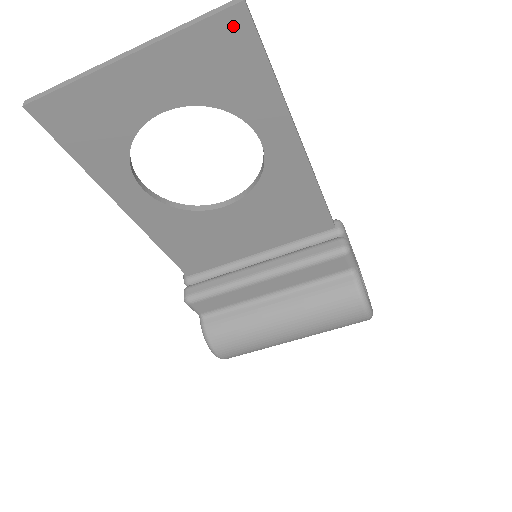
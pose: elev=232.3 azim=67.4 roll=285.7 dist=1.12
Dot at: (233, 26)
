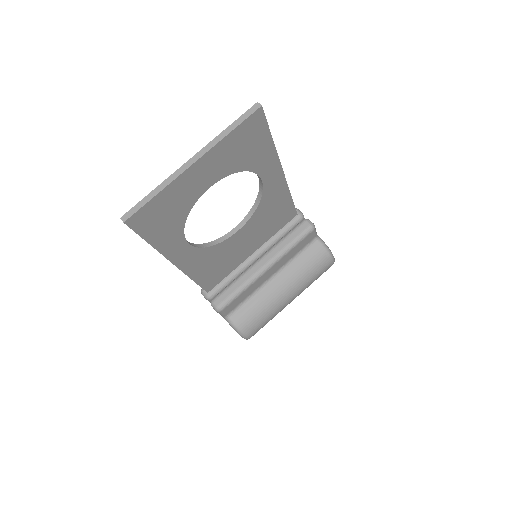
Dot at: (254, 122)
